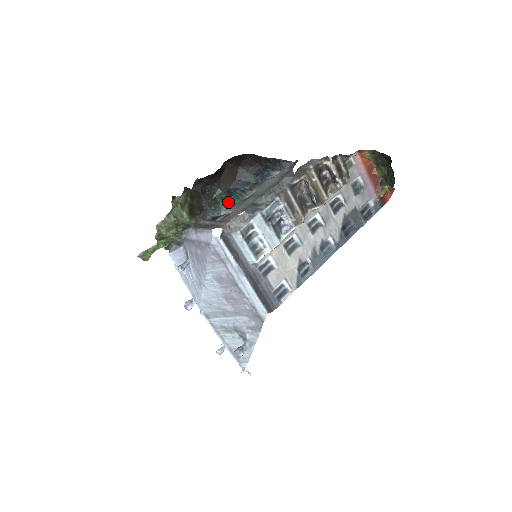
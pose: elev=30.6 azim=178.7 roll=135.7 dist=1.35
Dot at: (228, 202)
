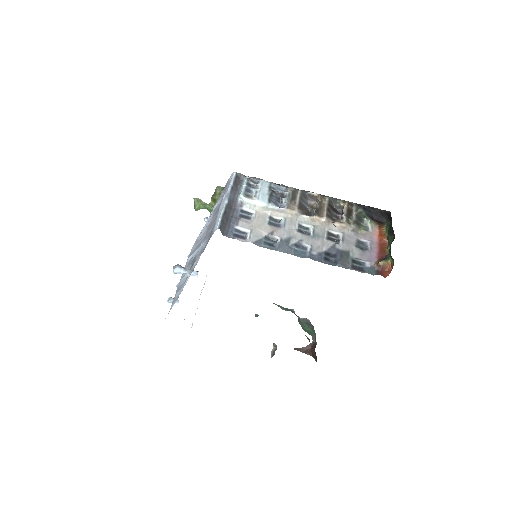
Dot at: occluded
